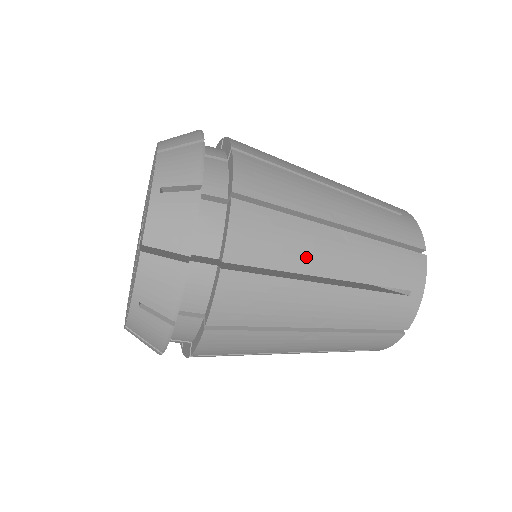
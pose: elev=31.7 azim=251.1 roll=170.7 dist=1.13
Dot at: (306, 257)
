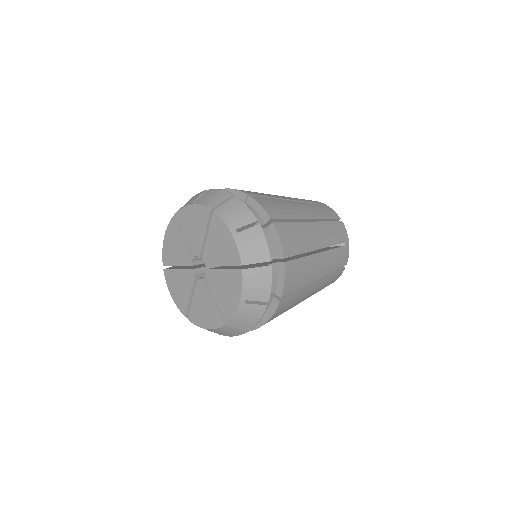
Dot at: (309, 242)
